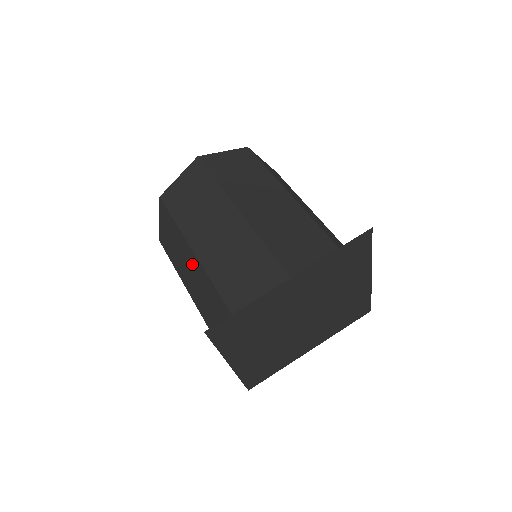
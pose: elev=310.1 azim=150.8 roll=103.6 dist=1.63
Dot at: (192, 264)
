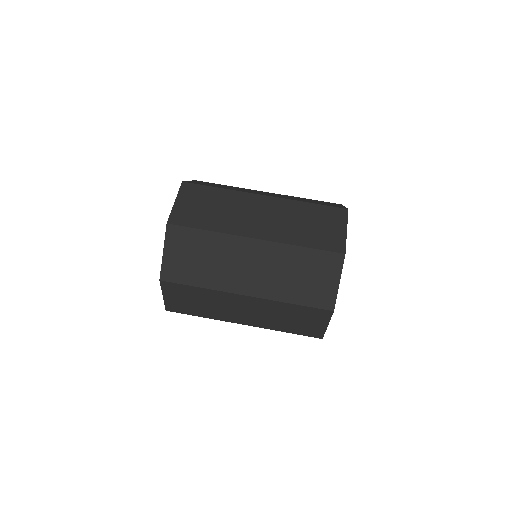
Dot at: (243, 304)
